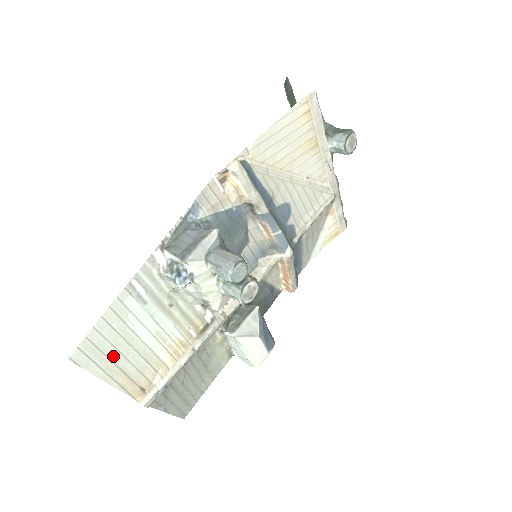
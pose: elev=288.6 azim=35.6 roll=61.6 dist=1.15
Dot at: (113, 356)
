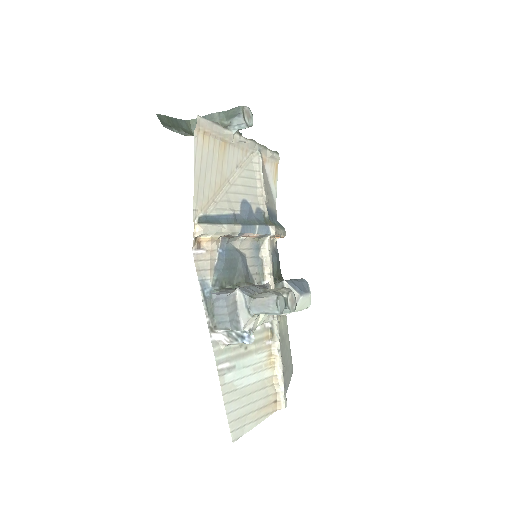
Dot at: (248, 410)
